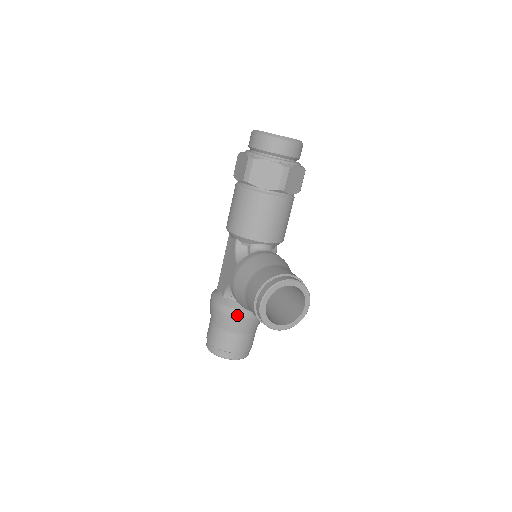
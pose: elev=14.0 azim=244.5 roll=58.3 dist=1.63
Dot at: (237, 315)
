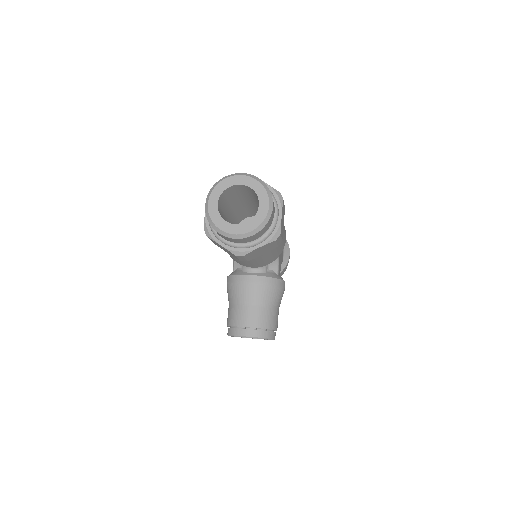
Dot at: occluded
